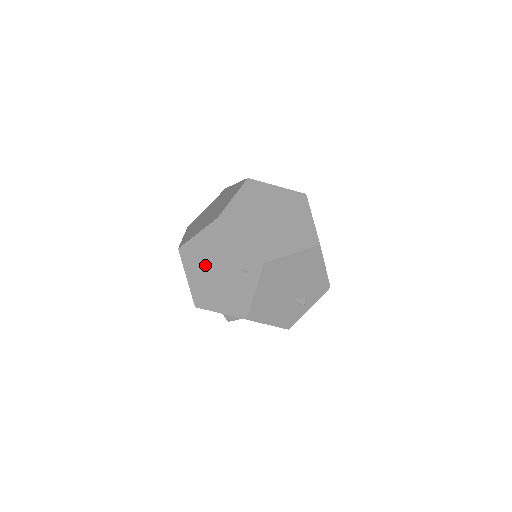
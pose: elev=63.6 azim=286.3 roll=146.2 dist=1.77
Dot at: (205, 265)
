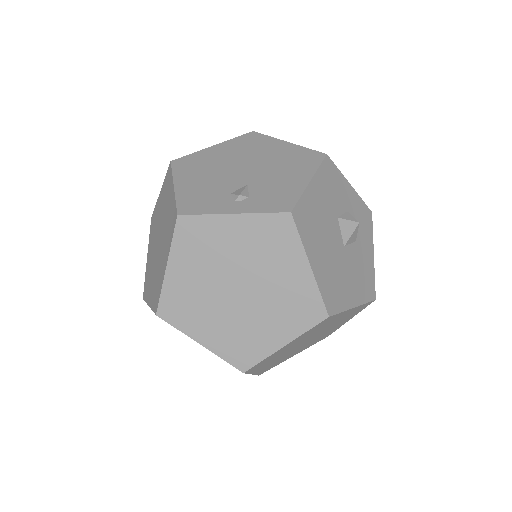
Dot at: occluded
